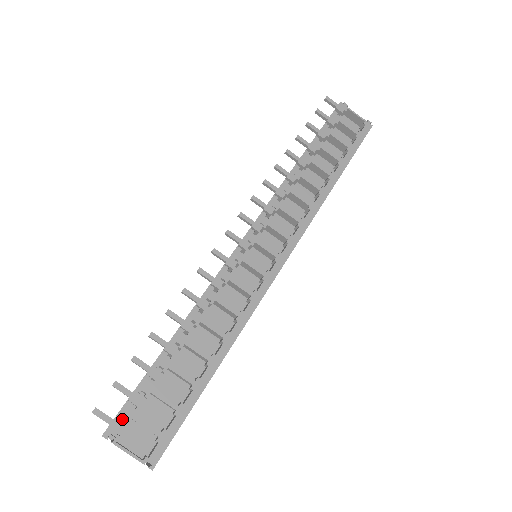
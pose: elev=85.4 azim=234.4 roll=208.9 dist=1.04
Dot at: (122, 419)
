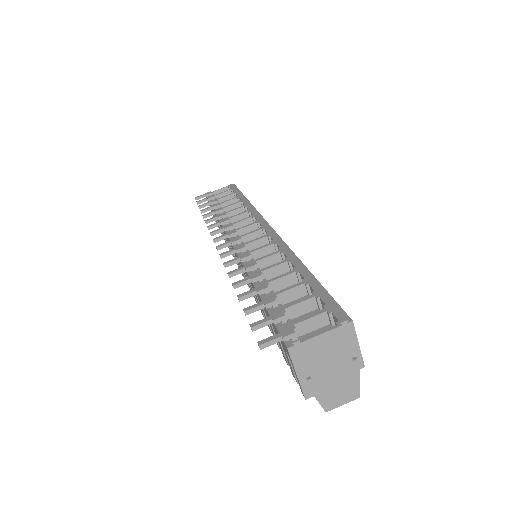
Dot at: occluded
